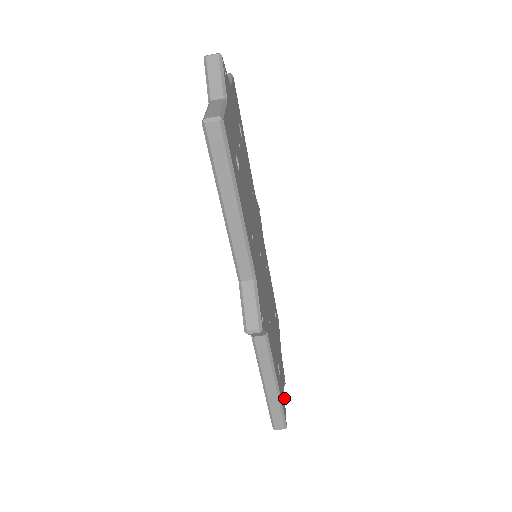
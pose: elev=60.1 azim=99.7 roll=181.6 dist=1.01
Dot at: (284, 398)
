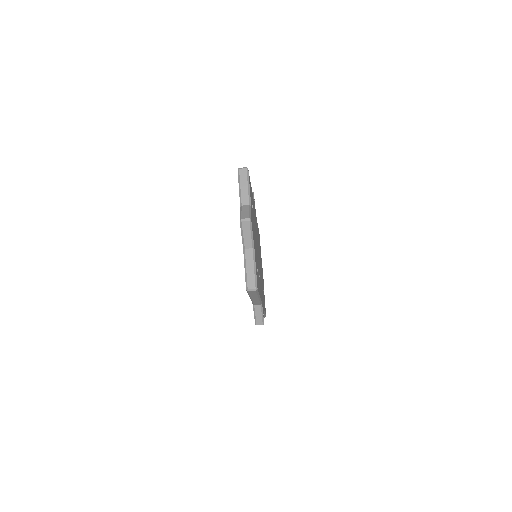
Dot at: occluded
